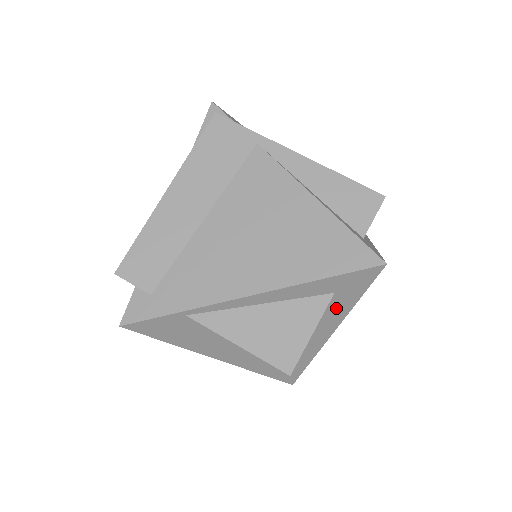
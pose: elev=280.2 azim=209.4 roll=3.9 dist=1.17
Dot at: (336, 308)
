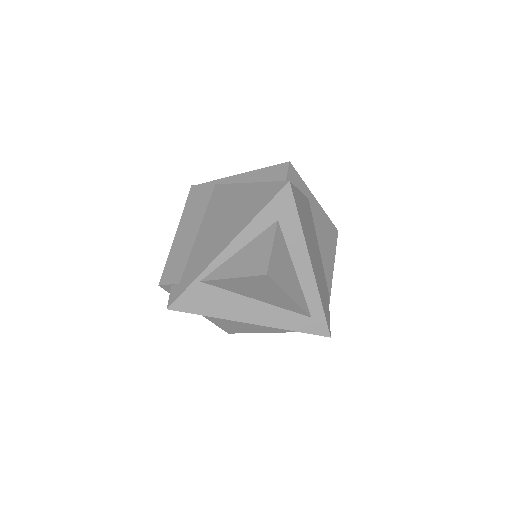
Dot at: (291, 234)
